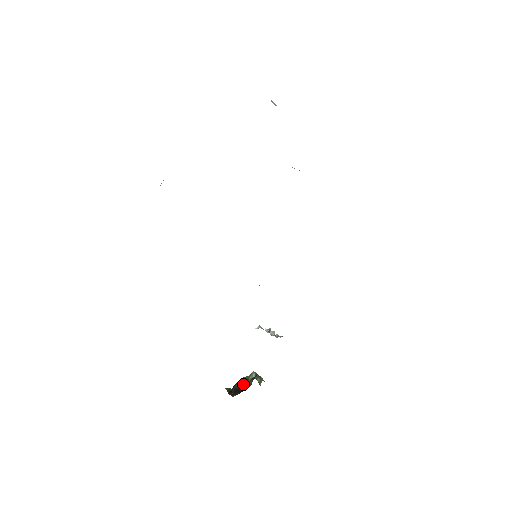
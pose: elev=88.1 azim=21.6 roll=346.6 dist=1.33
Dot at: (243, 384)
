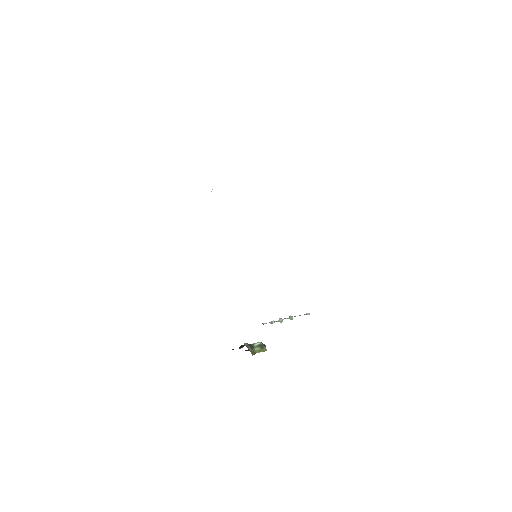
Dot at: (243, 346)
